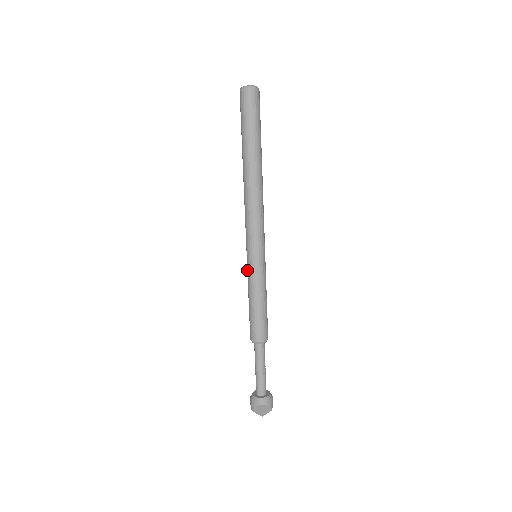
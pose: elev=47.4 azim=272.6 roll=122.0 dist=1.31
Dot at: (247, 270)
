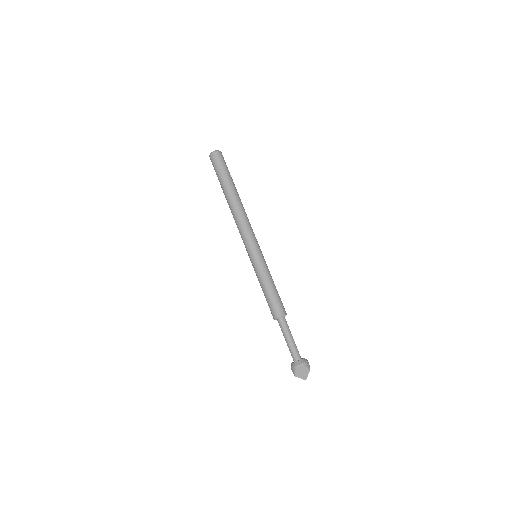
Dot at: occluded
